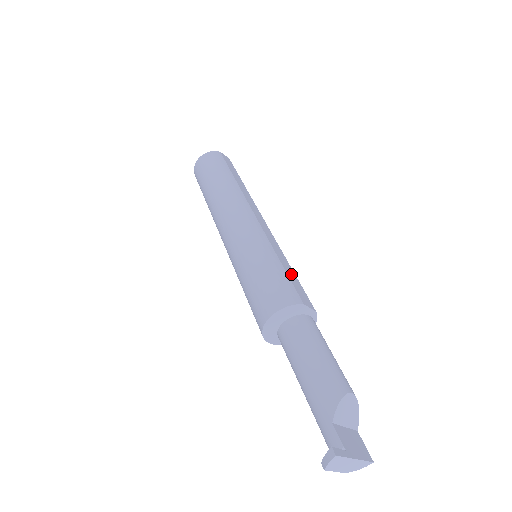
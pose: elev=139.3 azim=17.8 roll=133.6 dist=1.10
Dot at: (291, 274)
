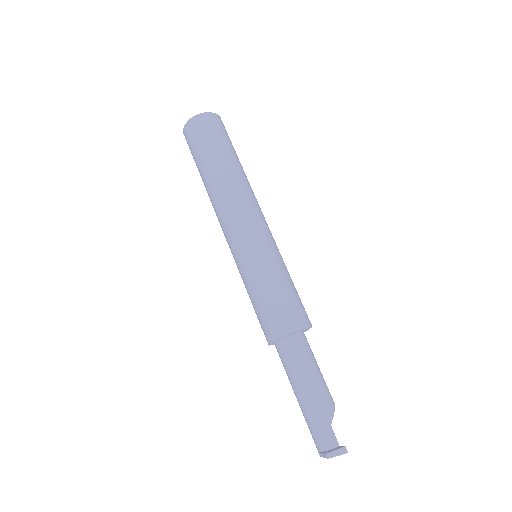
Dot at: occluded
